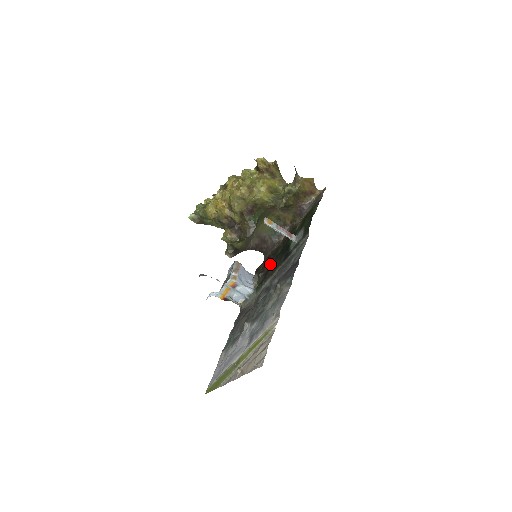
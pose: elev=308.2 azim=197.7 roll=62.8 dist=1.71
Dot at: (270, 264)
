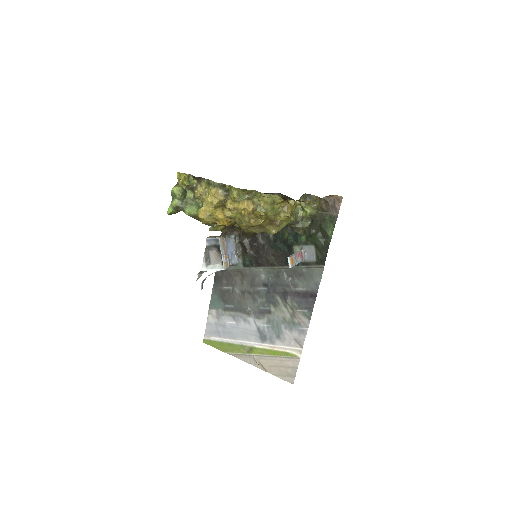
Dot at: (260, 245)
